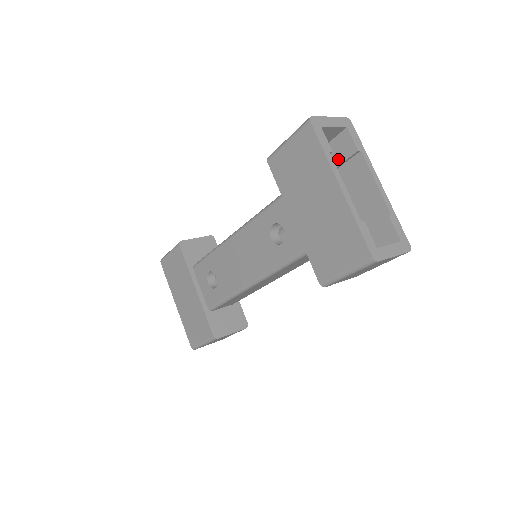
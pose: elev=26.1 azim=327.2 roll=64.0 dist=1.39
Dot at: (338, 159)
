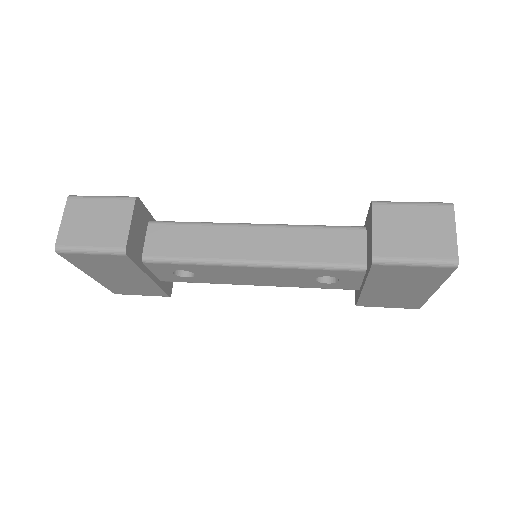
Dot at: occluded
